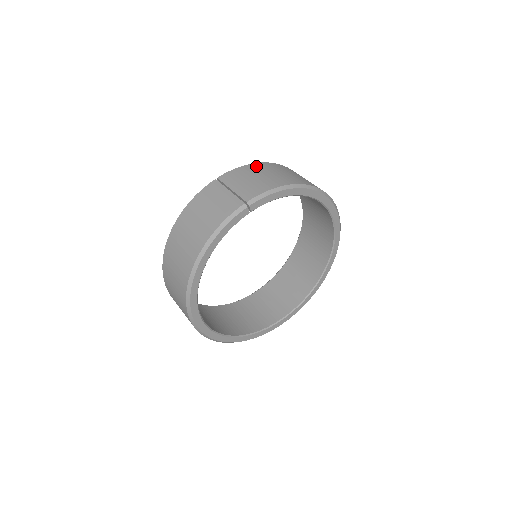
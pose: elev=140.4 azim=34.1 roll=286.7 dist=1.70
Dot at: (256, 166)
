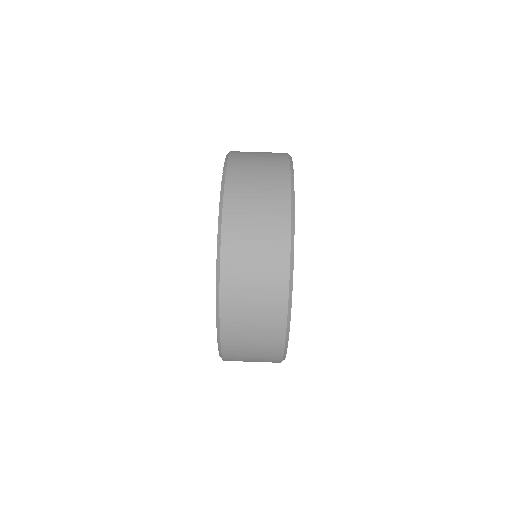
Dot at: (238, 152)
